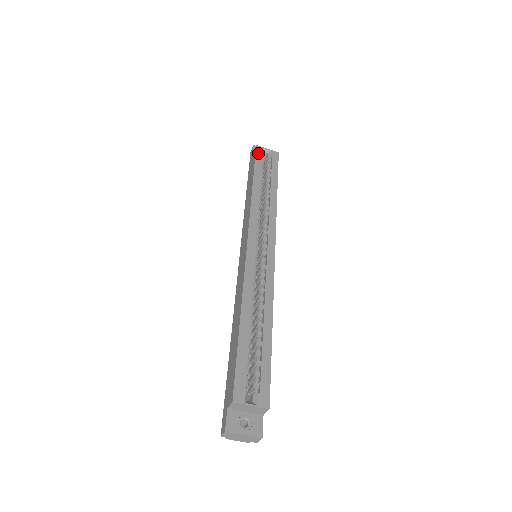
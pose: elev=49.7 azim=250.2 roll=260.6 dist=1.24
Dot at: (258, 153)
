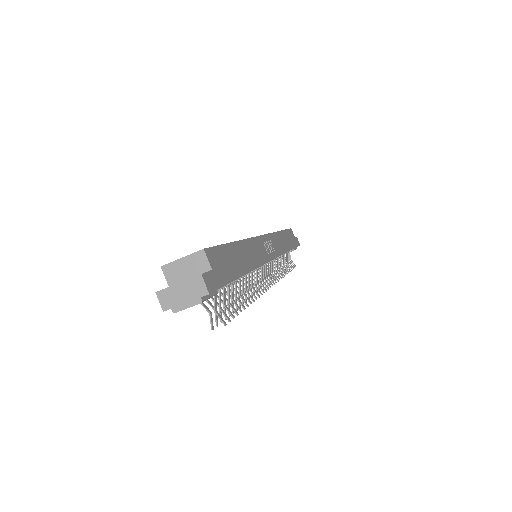
Dot at: occluded
